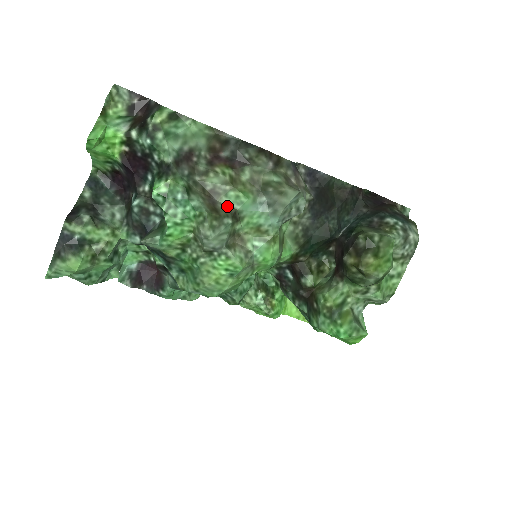
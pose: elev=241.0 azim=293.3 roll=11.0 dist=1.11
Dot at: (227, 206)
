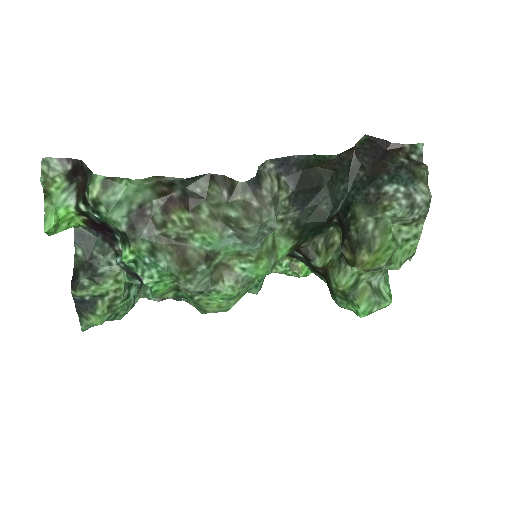
Dot at: (197, 250)
